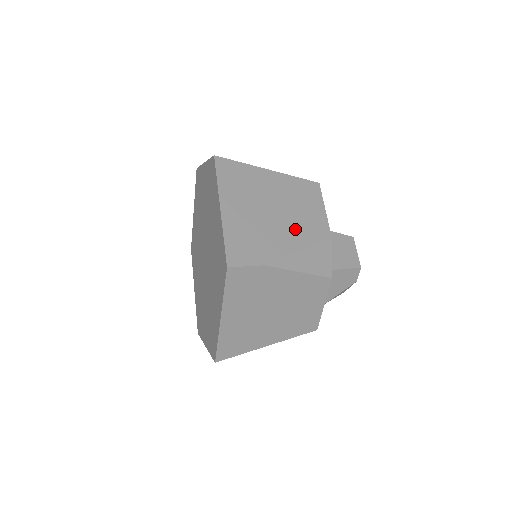
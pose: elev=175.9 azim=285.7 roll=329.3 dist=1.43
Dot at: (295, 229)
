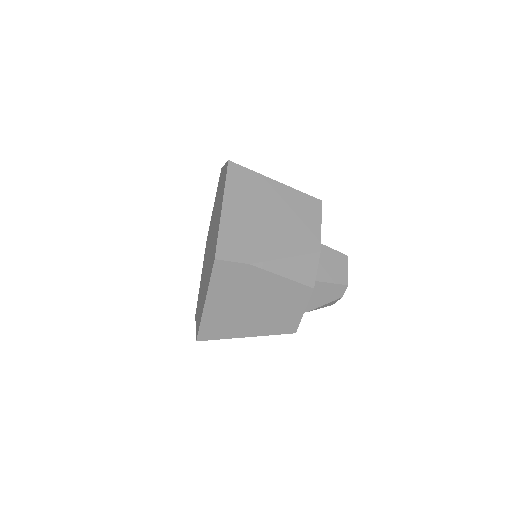
Dot at: (287, 238)
